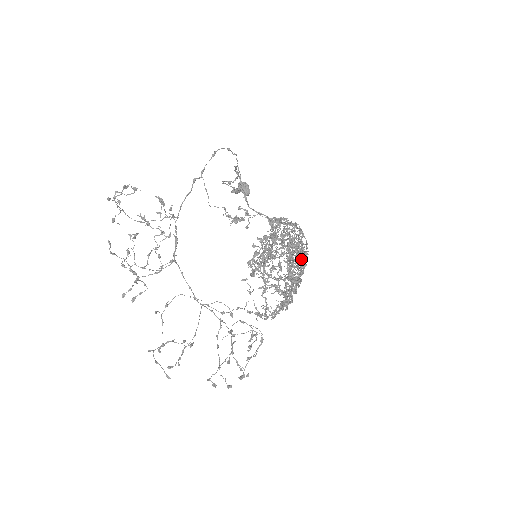
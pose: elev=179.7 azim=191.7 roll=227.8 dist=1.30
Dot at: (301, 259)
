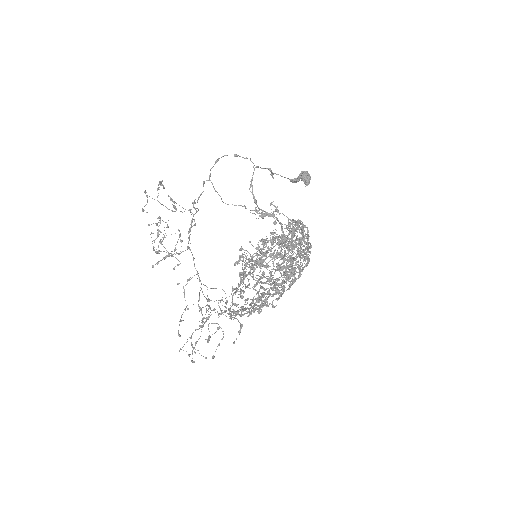
Dot at: (286, 270)
